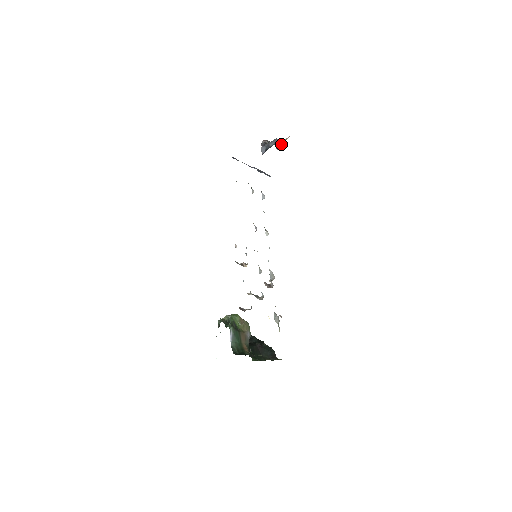
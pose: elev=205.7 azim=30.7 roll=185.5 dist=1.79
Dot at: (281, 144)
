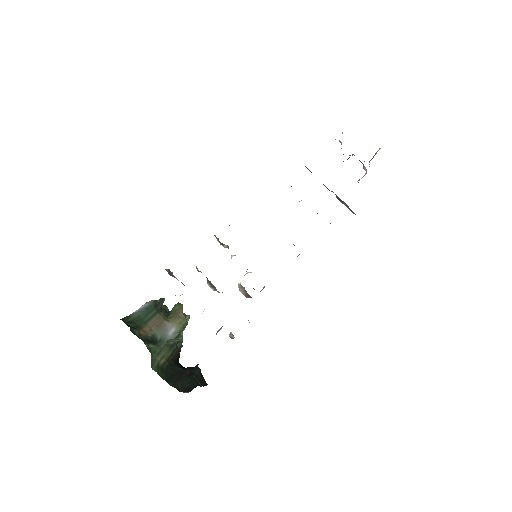
Dot at: (369, 161)
